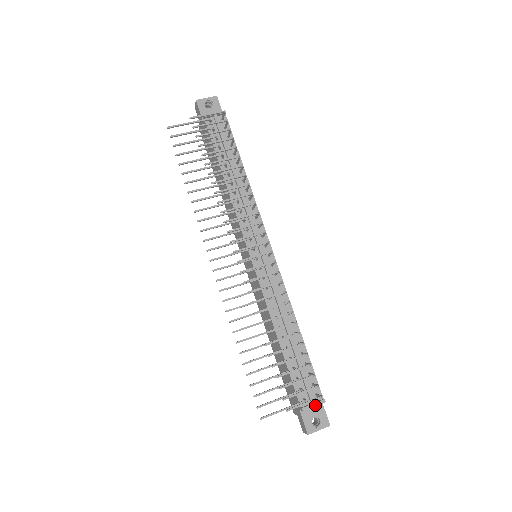
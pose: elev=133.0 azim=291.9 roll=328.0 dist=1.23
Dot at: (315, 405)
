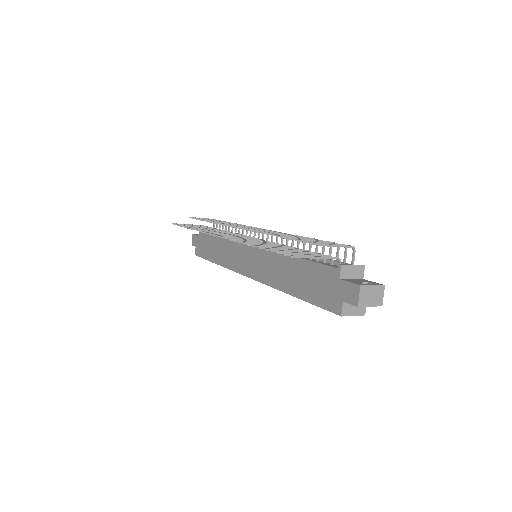
Dot at: (353, 265)
